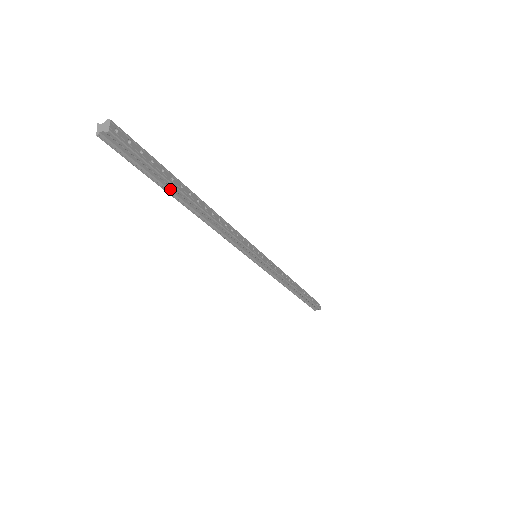
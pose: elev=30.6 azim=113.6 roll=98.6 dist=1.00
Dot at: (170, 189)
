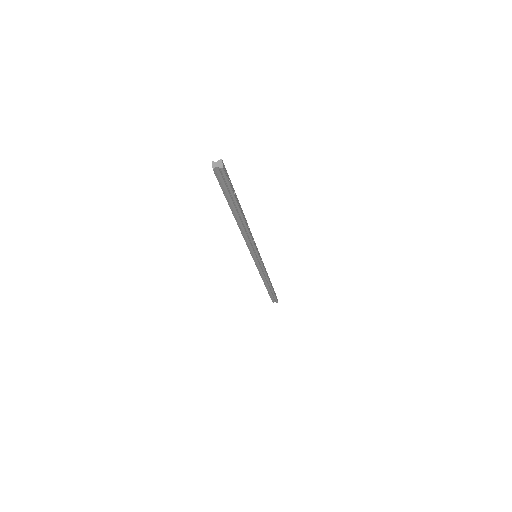
Dot at: (232, 205)
